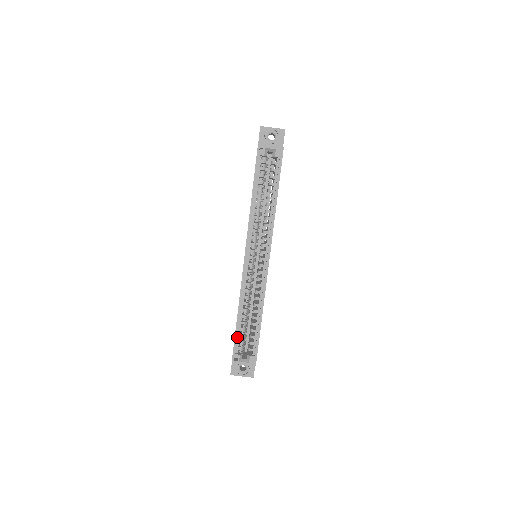
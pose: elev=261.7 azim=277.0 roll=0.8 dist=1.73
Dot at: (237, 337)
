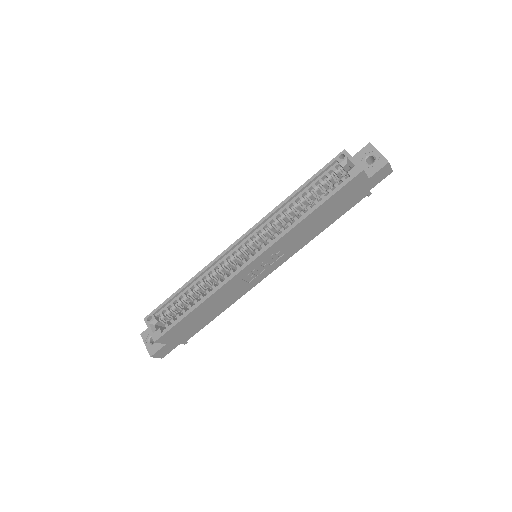
Dot at: (169, 302)
